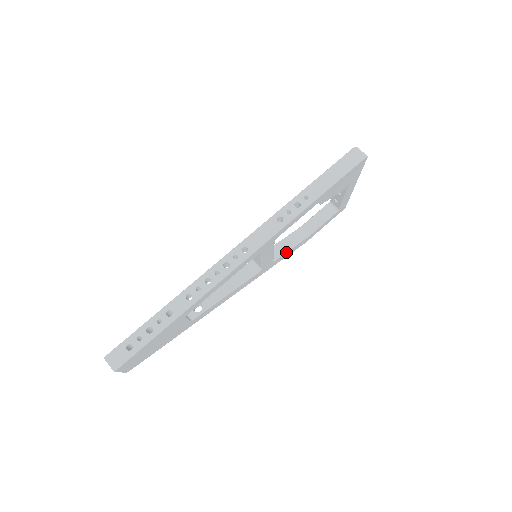
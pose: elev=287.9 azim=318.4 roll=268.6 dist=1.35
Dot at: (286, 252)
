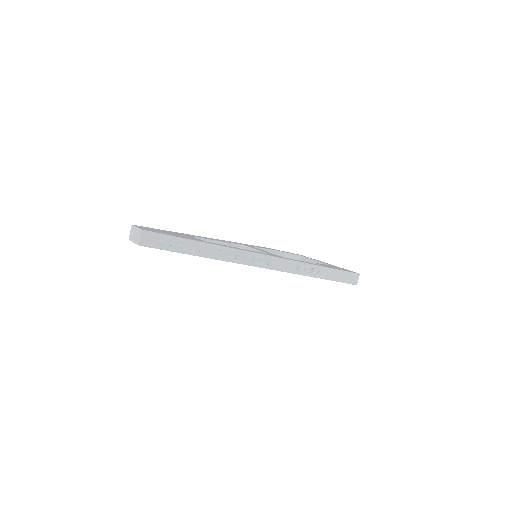
Dot at: occluded
